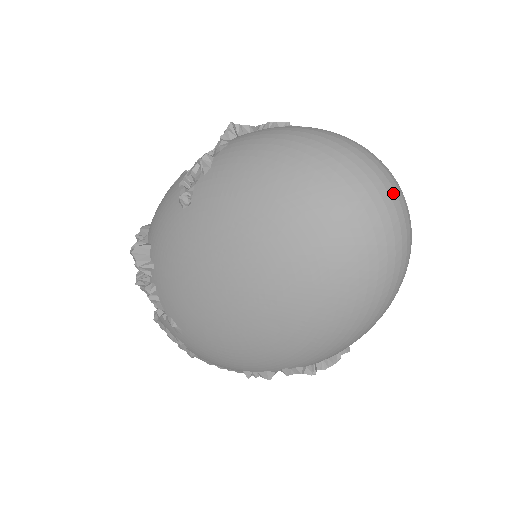
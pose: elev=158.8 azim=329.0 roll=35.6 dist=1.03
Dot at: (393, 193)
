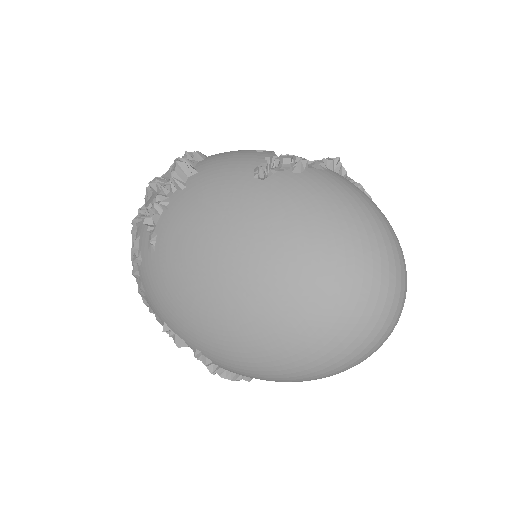
Dot at: (397, 315)
